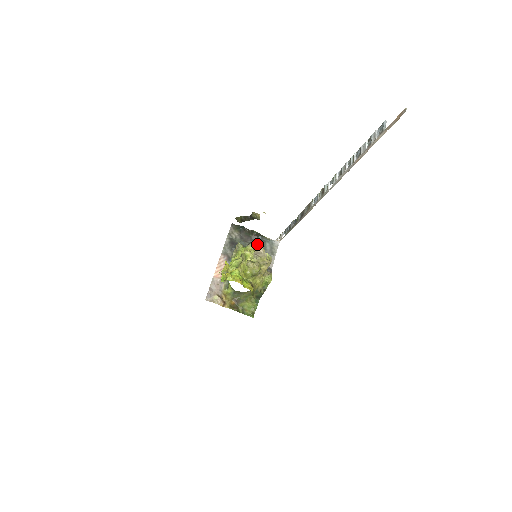
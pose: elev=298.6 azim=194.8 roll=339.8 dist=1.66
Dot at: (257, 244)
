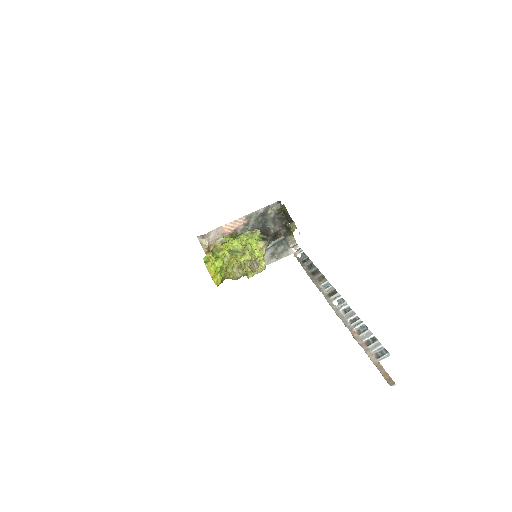
Dot at: (257, 260)
